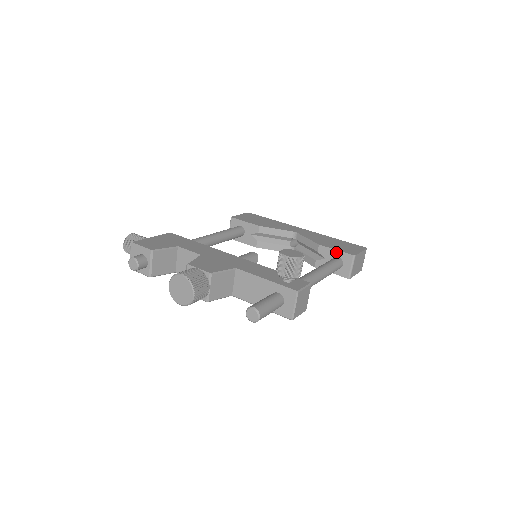
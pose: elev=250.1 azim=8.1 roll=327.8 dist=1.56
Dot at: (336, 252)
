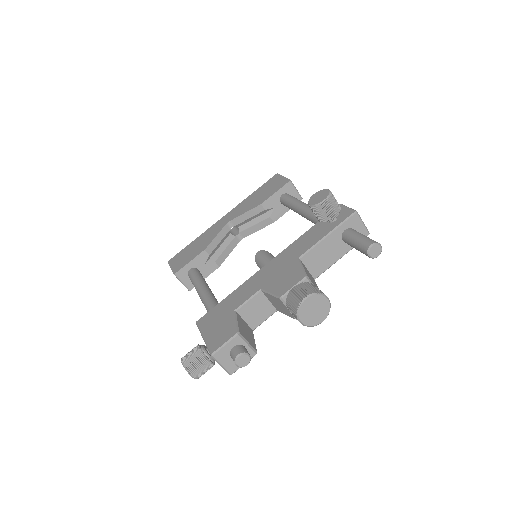
Dot at: (277, 194)
